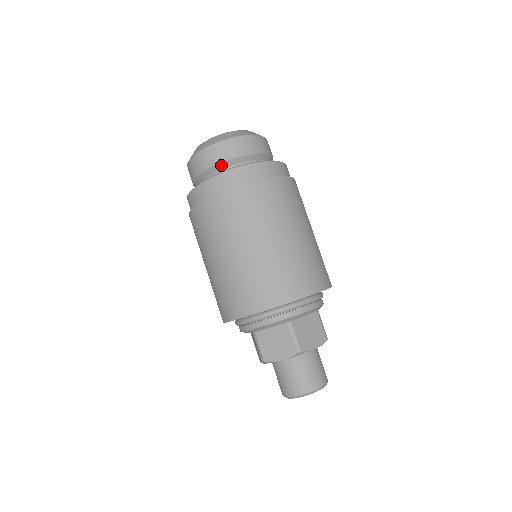
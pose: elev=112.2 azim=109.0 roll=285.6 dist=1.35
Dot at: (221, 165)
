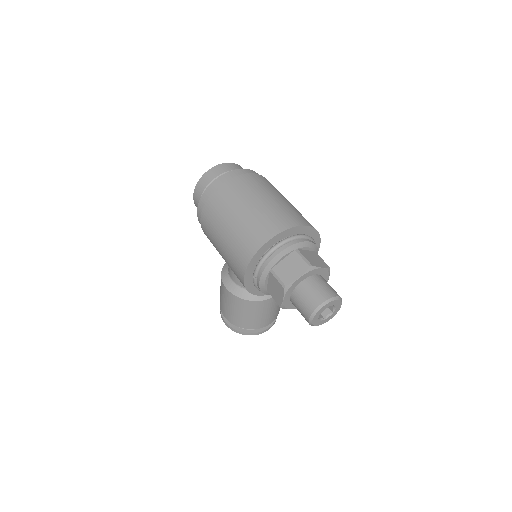
Dot at: occluded
